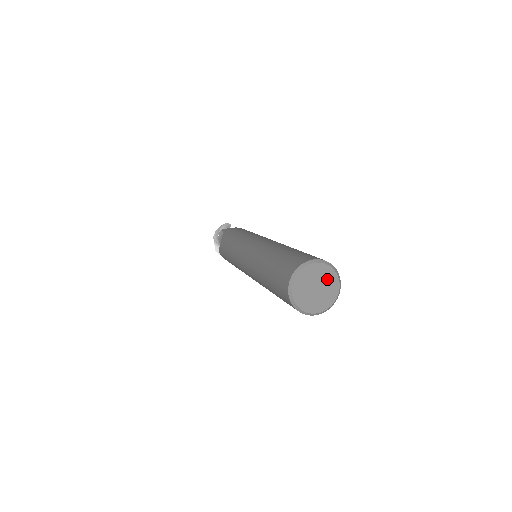
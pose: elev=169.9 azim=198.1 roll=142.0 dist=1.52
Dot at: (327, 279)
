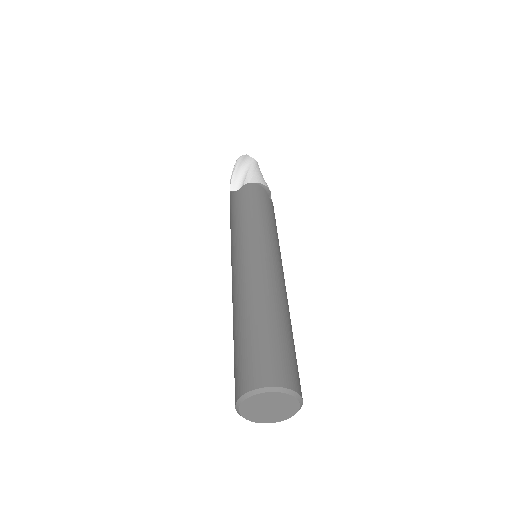
Dot at: (273, 399)
